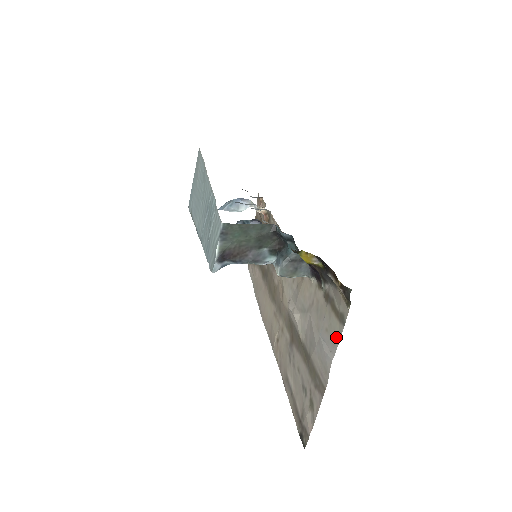
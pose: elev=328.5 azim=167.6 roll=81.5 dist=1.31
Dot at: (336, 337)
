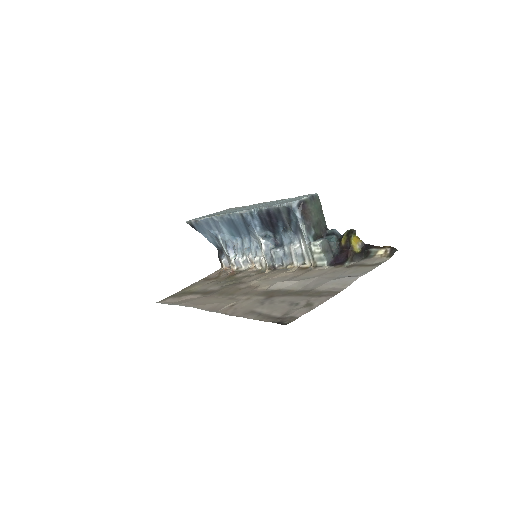
Dot at: (367, 270)
